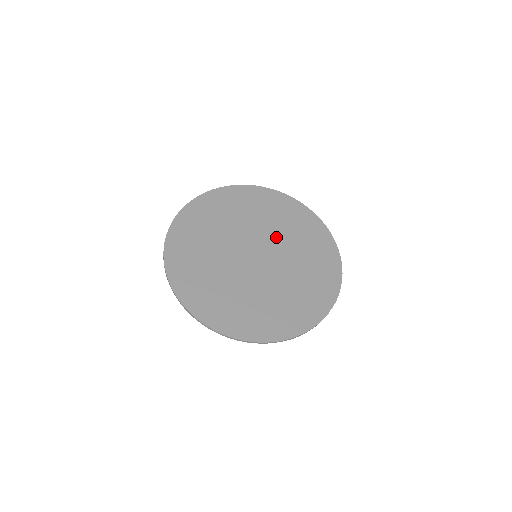
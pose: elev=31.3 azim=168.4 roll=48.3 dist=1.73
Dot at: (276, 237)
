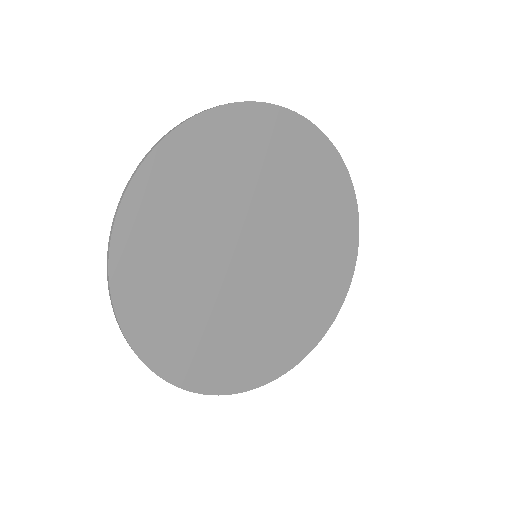
Dot at: (285, 213)
